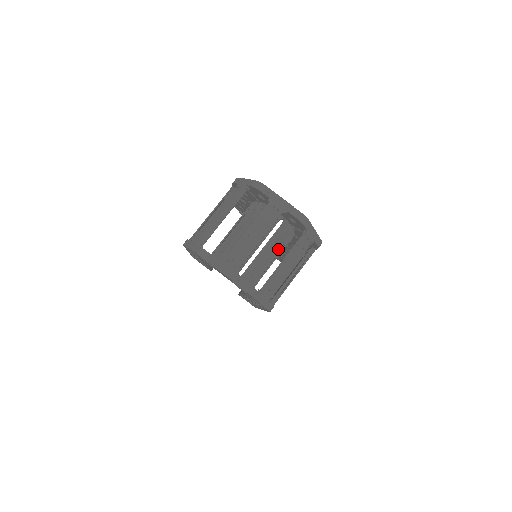
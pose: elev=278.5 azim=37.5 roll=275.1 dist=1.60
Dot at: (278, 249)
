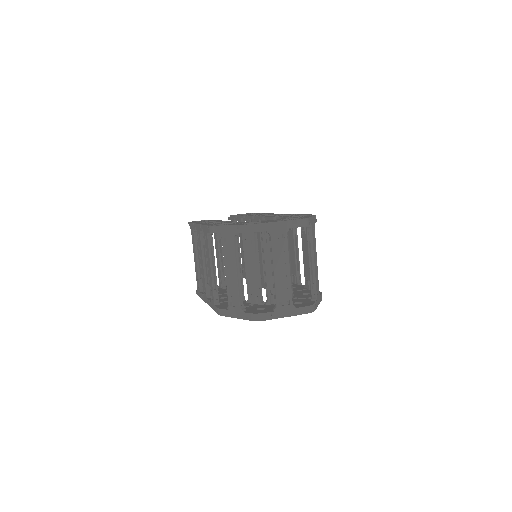
Dot at: occluded
